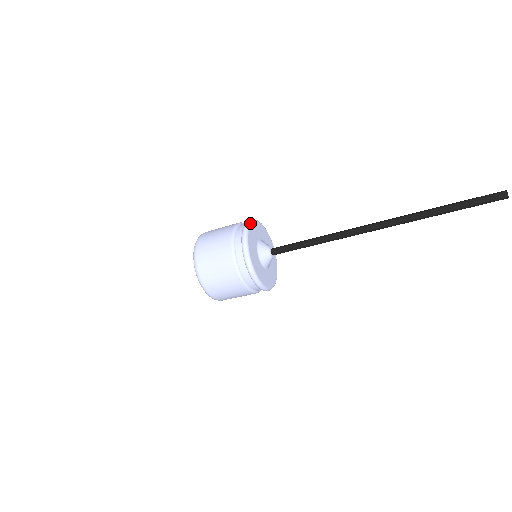
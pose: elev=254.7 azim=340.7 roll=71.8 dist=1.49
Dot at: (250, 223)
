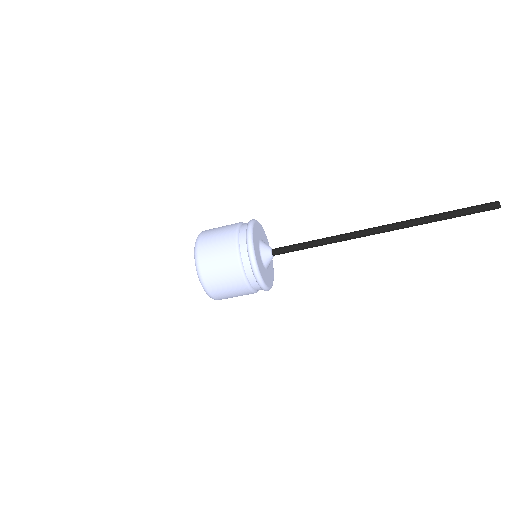
Dot at: (252, 238)
